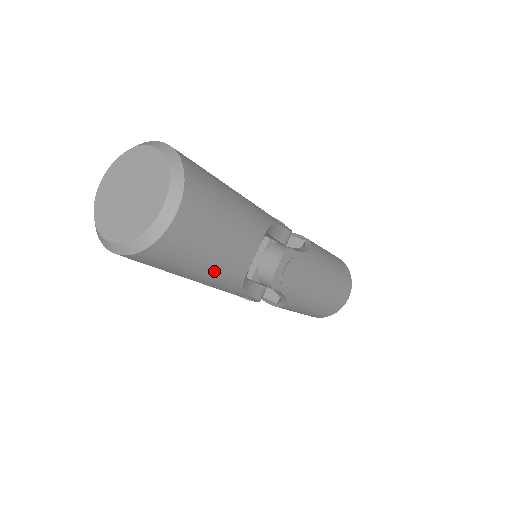
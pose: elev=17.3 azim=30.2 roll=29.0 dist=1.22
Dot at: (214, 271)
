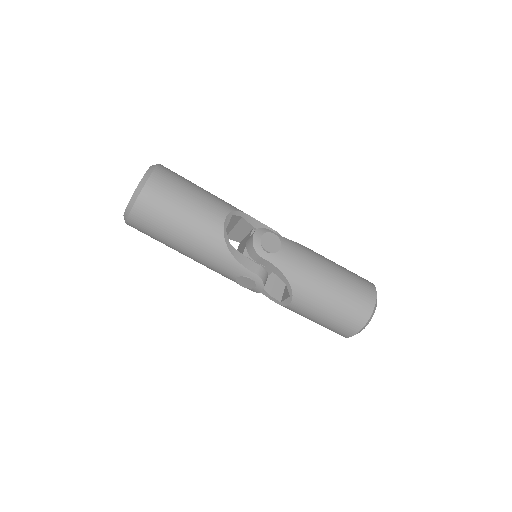
Dot at: (194, 226)
